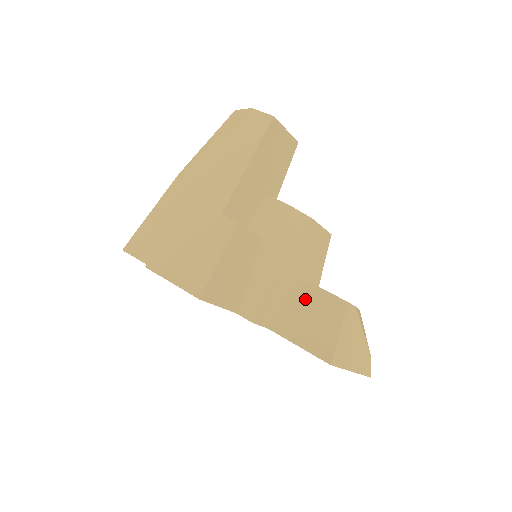
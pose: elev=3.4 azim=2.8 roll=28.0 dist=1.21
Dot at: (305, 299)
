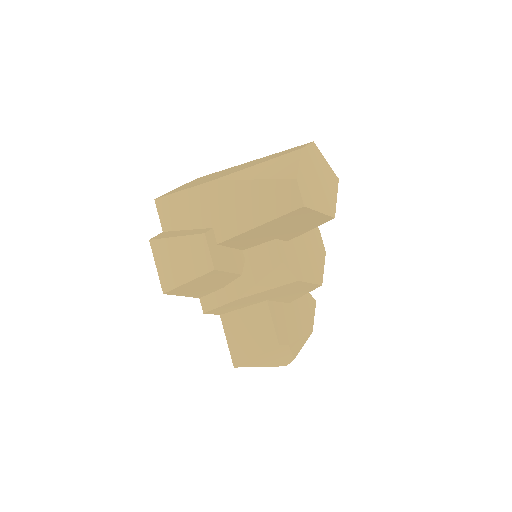
Dot at: (256, 318)
